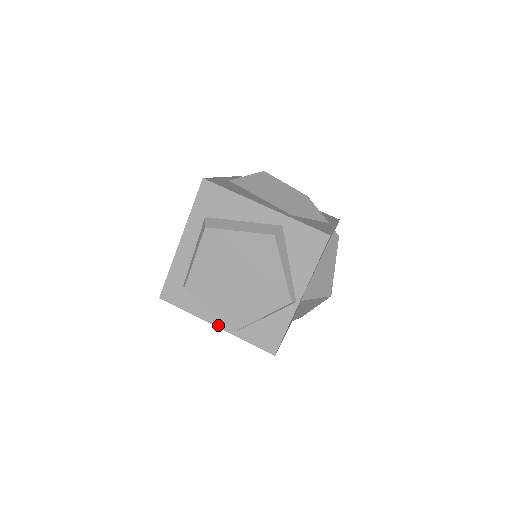
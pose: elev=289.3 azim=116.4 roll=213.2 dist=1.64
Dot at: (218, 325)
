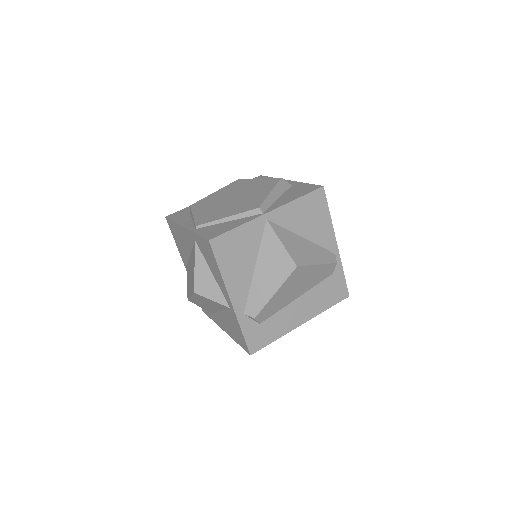
Dot at: (187, 226)
